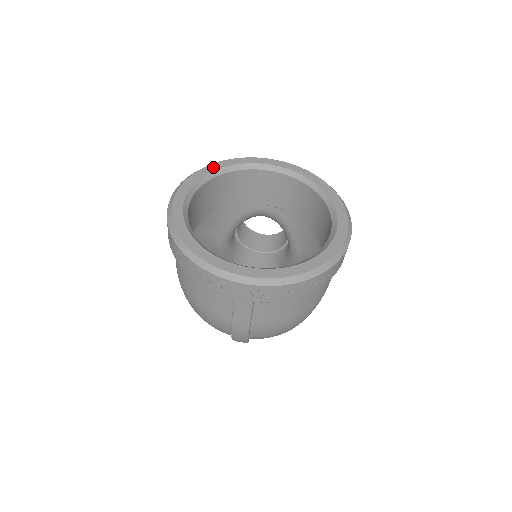
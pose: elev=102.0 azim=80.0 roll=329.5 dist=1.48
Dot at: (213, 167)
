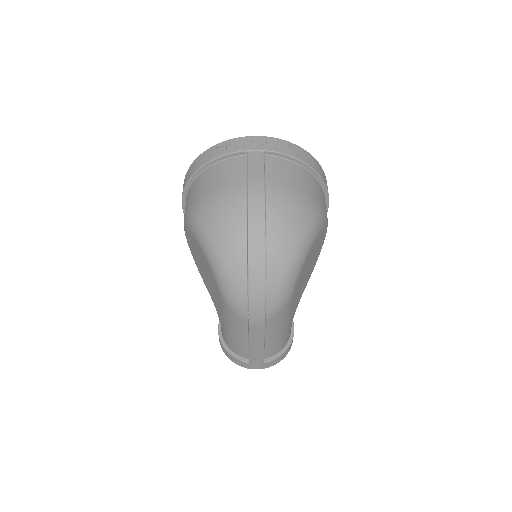
Dot at: occluded
